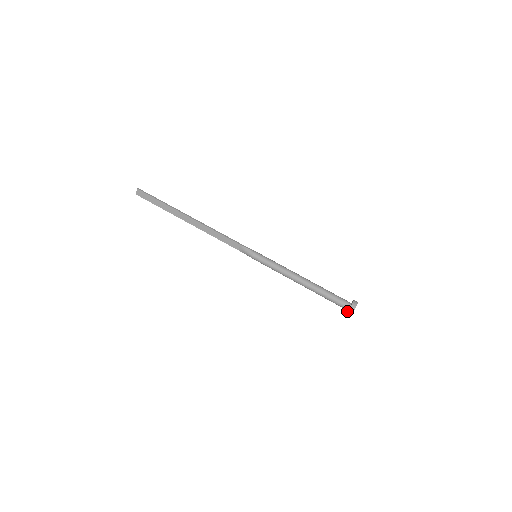
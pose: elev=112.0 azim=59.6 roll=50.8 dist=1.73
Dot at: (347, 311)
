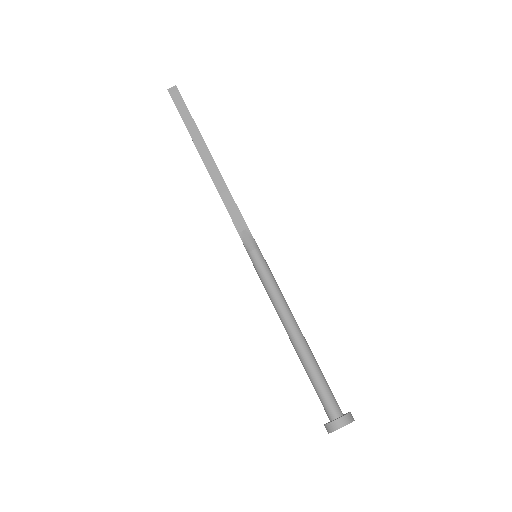
Dot at: (333, 419)
